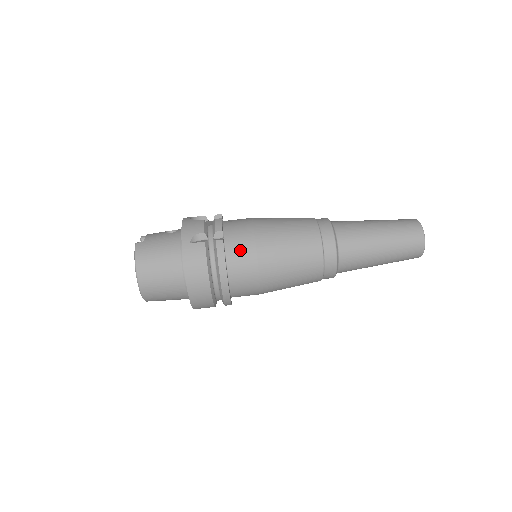
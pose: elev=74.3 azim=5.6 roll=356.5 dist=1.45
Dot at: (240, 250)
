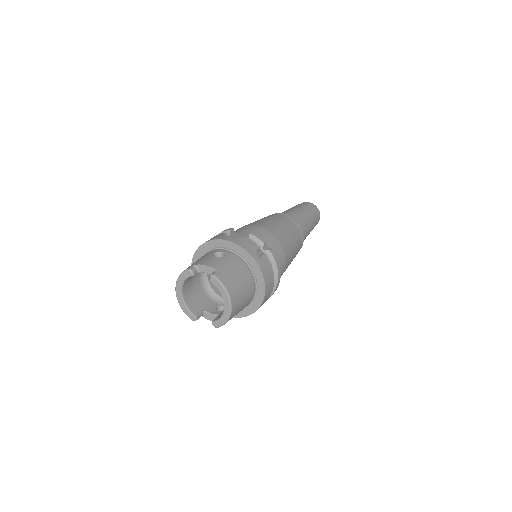
Dot at: (277, 253)
